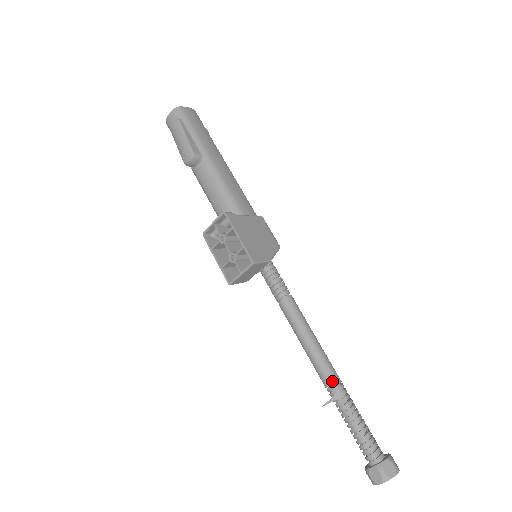
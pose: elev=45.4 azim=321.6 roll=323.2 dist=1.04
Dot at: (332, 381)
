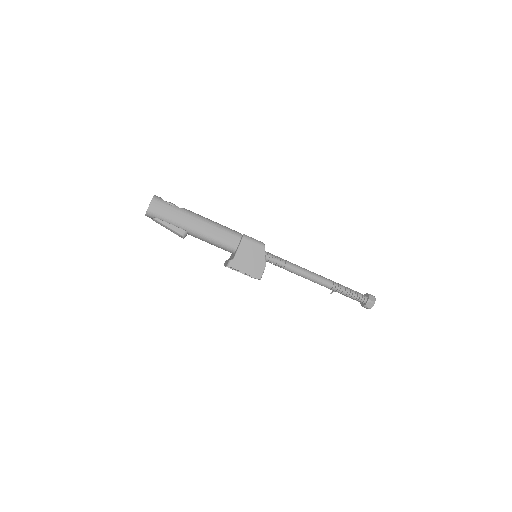
Dot at: (328, 287)
